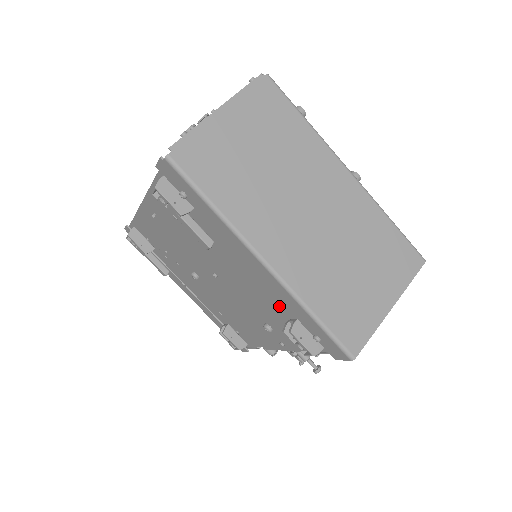
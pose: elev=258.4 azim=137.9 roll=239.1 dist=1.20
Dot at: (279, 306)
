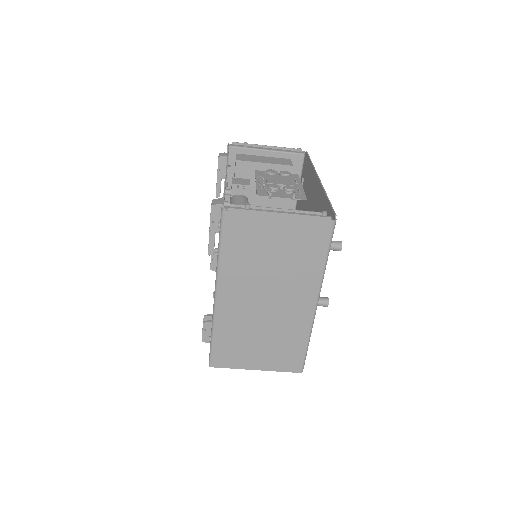
Dot at: occluded
